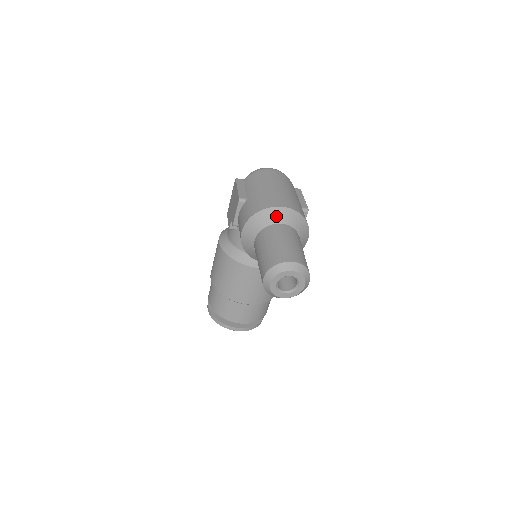
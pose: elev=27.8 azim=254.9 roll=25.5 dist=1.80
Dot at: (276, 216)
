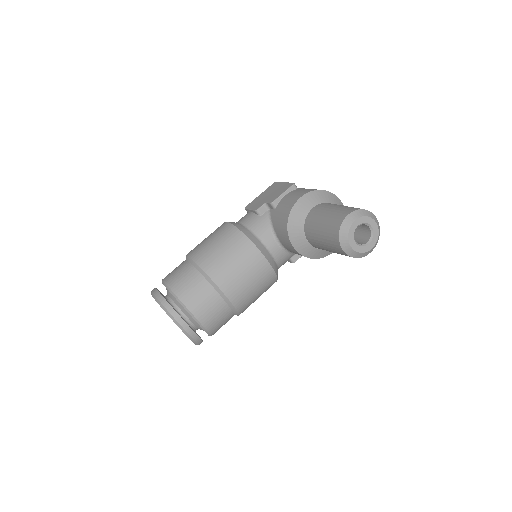
Dot at: (337, 202)
